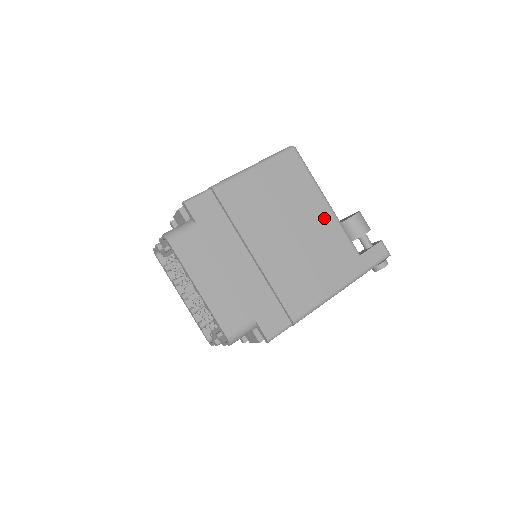
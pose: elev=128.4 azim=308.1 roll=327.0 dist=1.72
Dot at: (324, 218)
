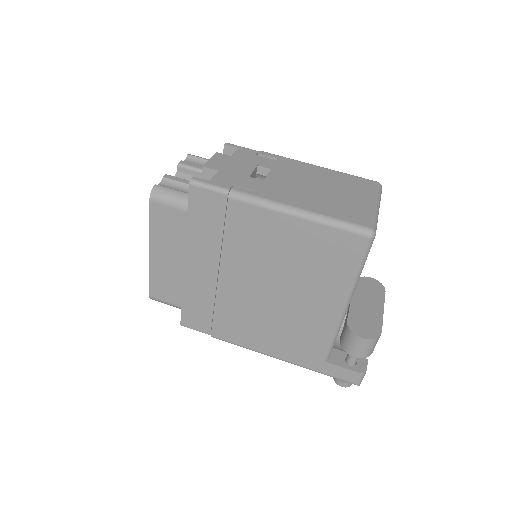
Dot at: (324, 313)
